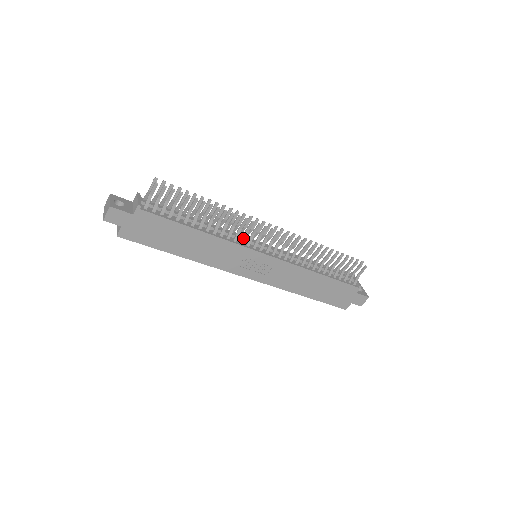
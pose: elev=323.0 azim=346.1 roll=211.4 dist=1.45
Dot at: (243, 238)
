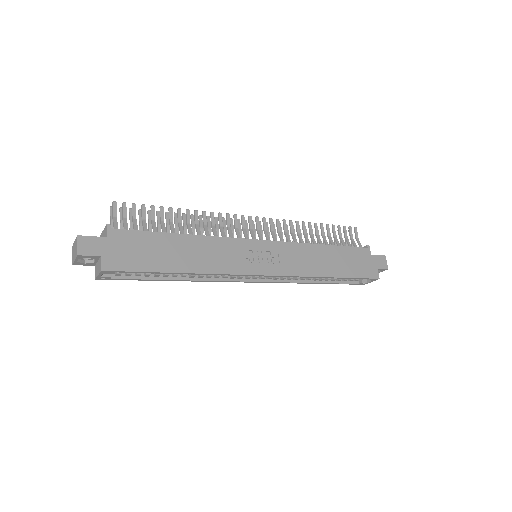
Dot at: (230, 234)
